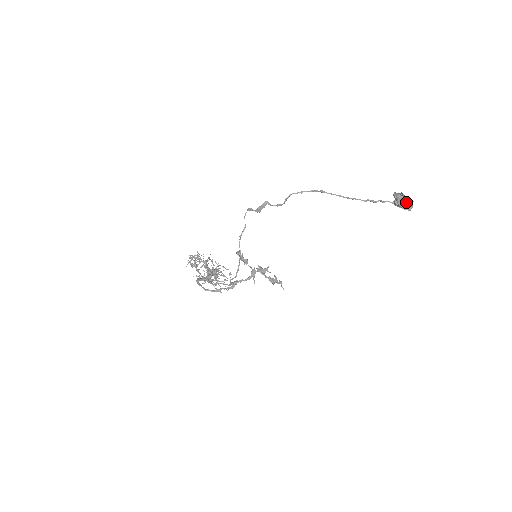
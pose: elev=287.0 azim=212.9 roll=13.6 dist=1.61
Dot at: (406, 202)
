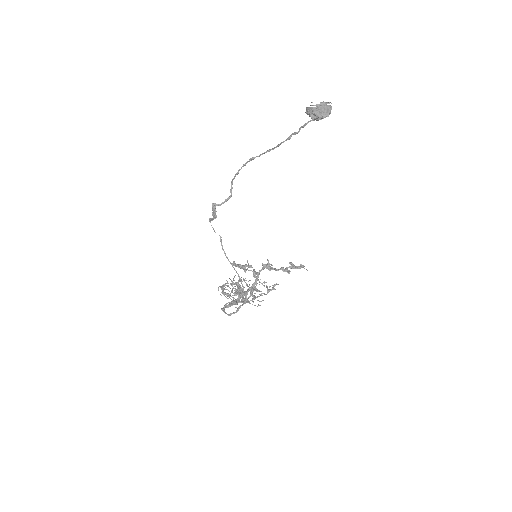
Dot at: (318, 110)
